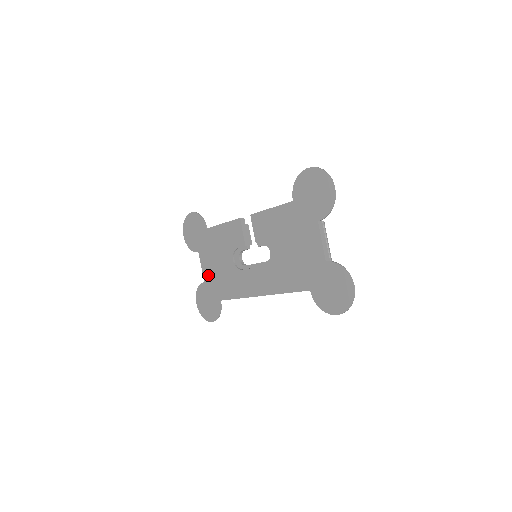
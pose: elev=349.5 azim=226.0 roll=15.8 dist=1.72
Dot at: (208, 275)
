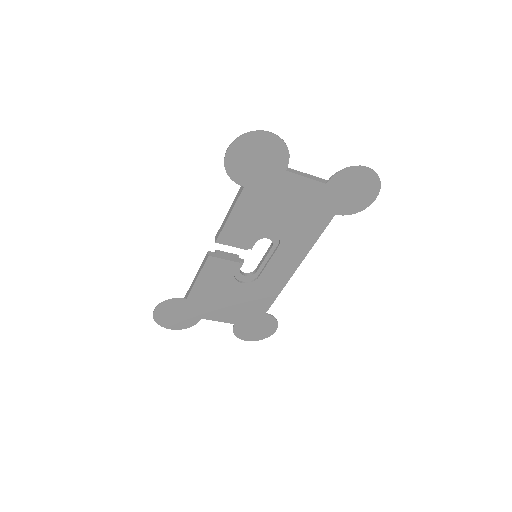
Dot at: (232, 317)
